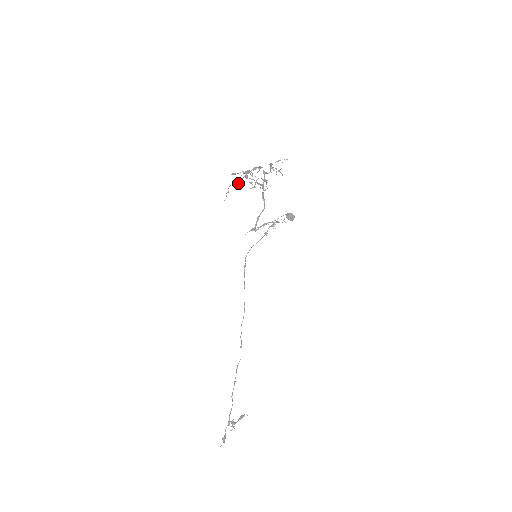
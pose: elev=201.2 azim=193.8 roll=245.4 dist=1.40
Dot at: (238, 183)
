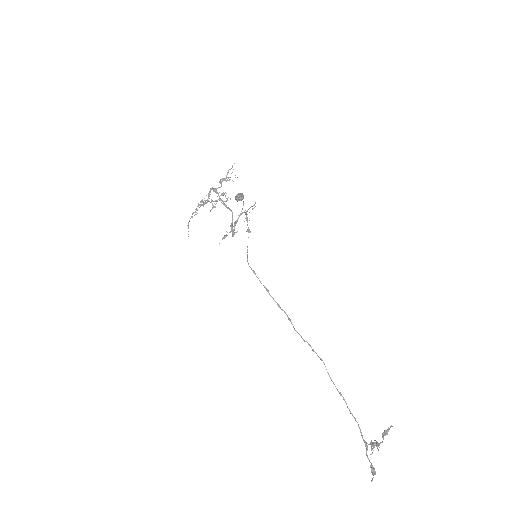
Dot at: occluded
